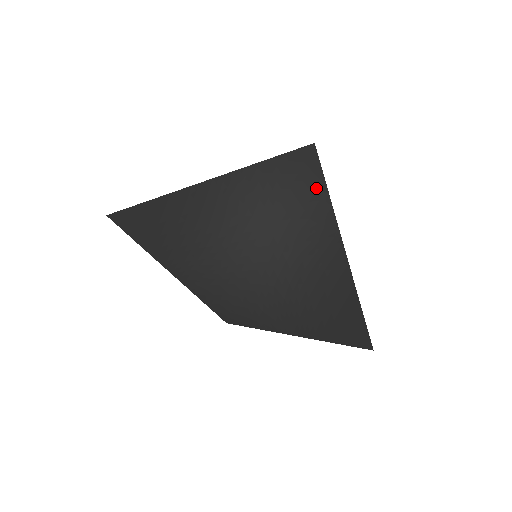
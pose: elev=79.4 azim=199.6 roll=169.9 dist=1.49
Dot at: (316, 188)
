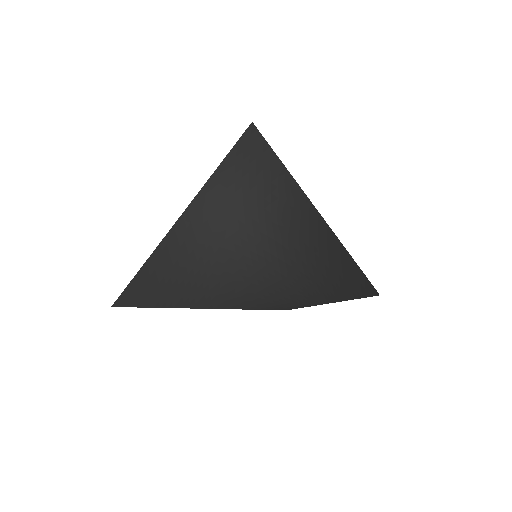
Dot at: (270, 166)
